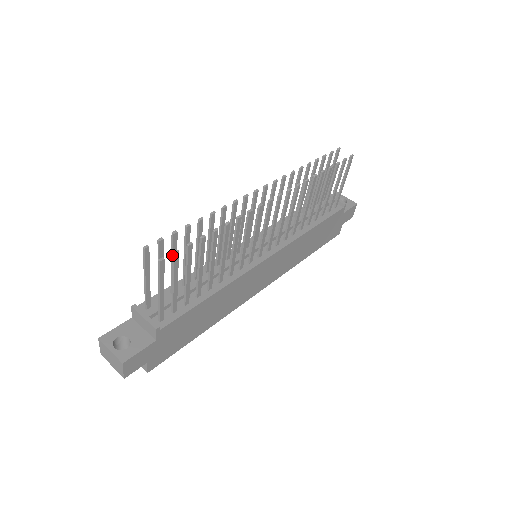
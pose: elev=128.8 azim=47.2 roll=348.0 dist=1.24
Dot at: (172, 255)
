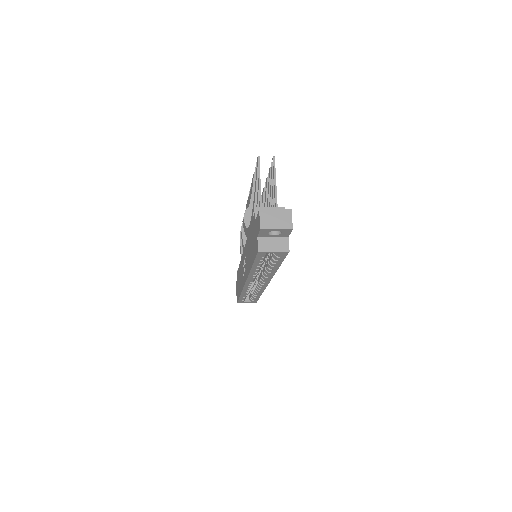
Dot at: (271, 165)
